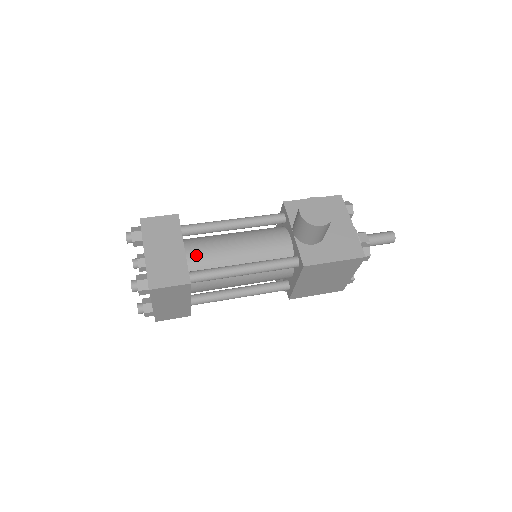
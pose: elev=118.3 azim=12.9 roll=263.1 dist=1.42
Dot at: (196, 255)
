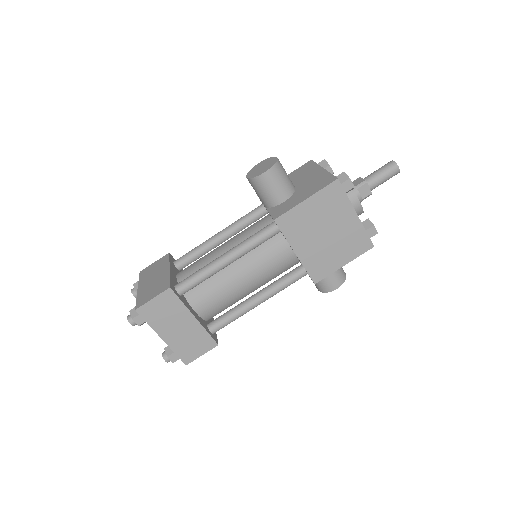
Dot at: (186, 273)
